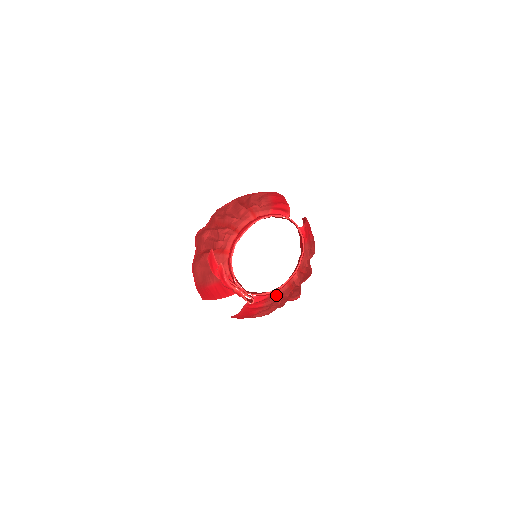
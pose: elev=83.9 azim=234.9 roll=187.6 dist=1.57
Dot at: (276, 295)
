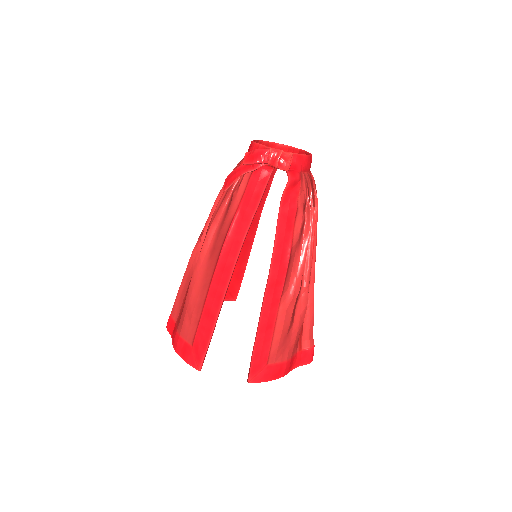
Dot at: (305, 181)
